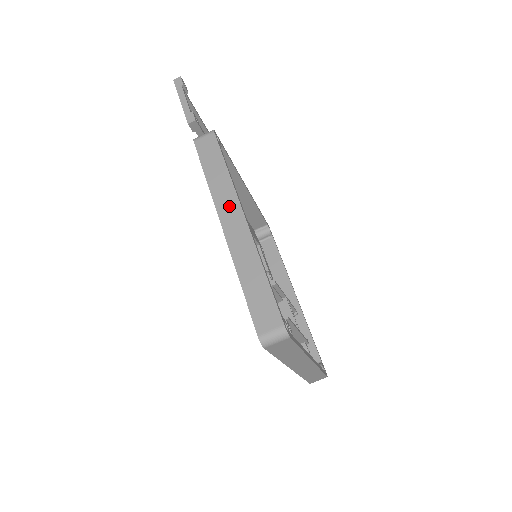
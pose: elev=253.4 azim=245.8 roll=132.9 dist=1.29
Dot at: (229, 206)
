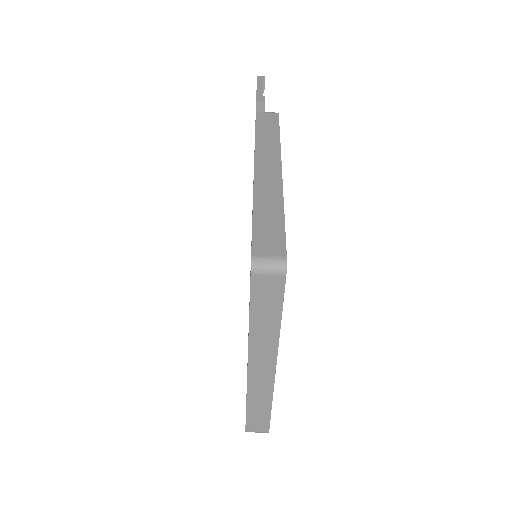
Dot at: (269, 158)
